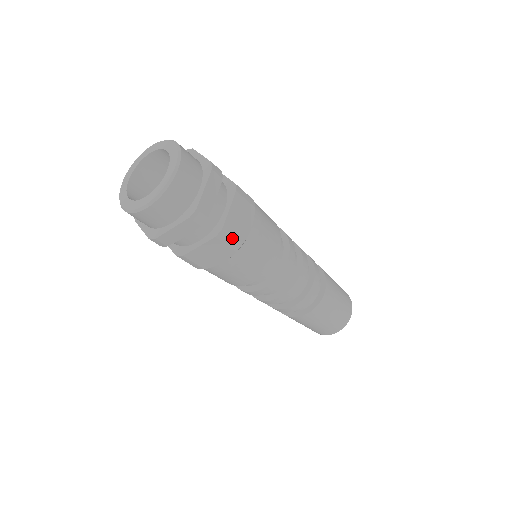
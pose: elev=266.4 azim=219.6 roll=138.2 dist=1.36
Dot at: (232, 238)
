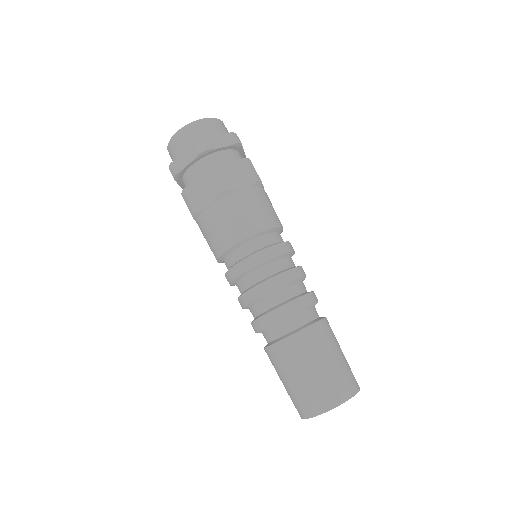
Dot at: (220, 179)
